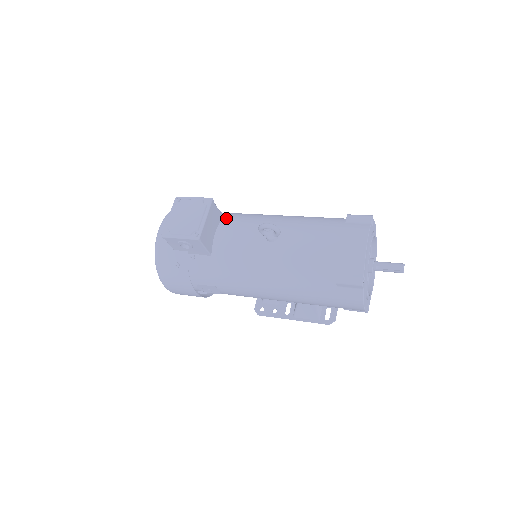
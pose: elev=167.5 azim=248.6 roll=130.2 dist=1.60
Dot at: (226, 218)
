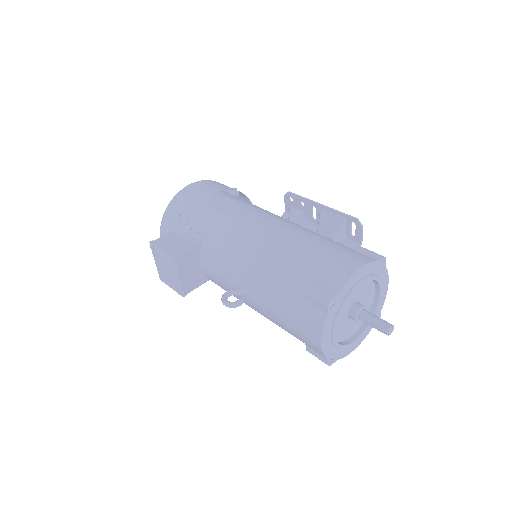
Dot at: (204, 247)
